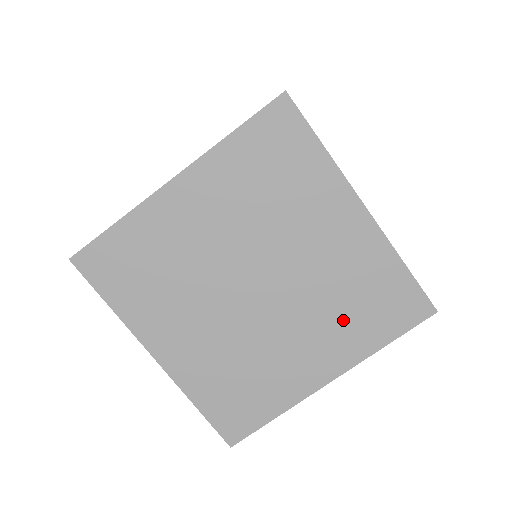
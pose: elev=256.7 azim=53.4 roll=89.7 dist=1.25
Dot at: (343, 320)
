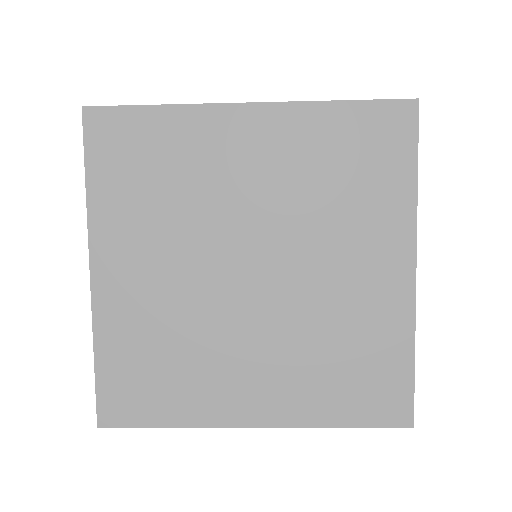
Dot at: occluded
